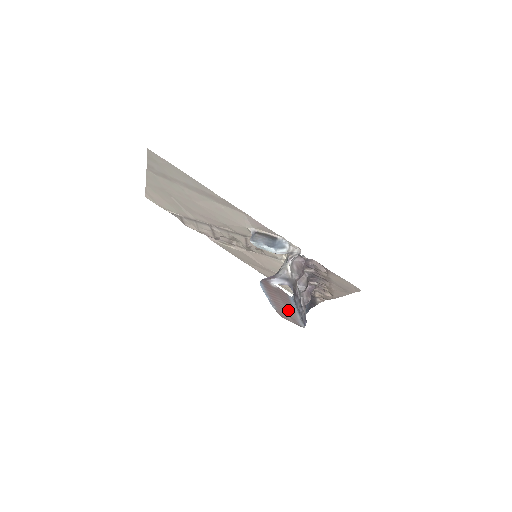
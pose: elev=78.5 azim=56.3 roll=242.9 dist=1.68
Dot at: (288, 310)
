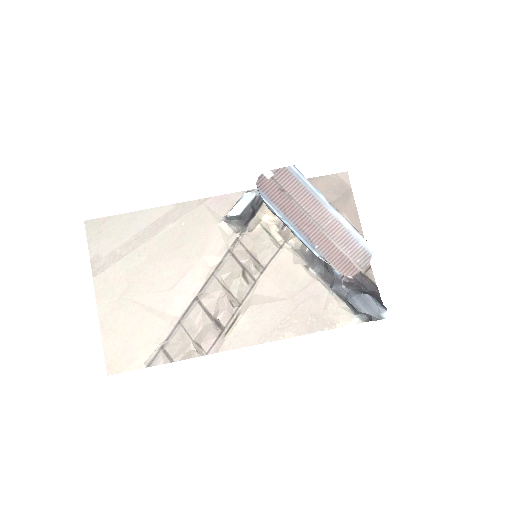
Dot at: (325, 226)
